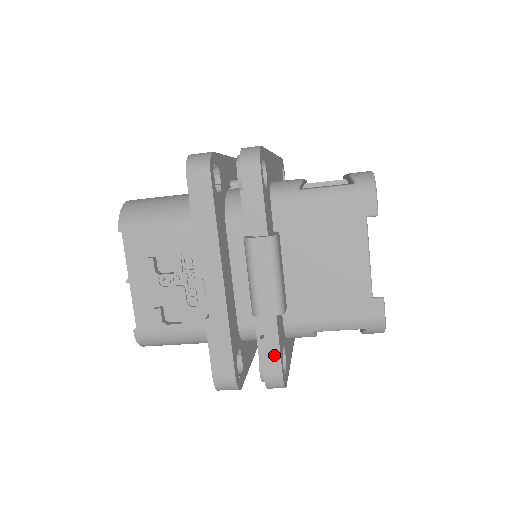
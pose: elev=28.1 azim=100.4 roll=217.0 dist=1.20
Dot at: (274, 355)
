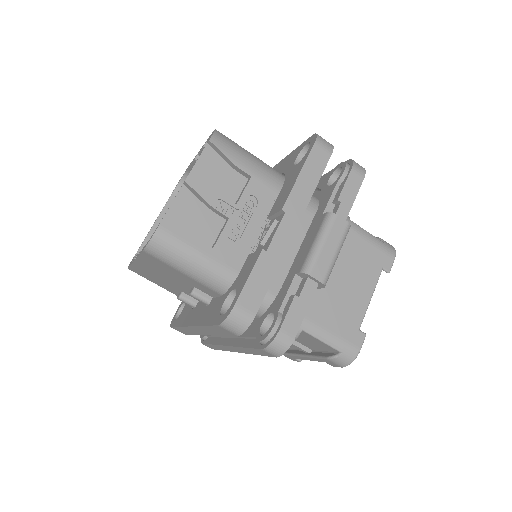
Dot at: (298, 316)
